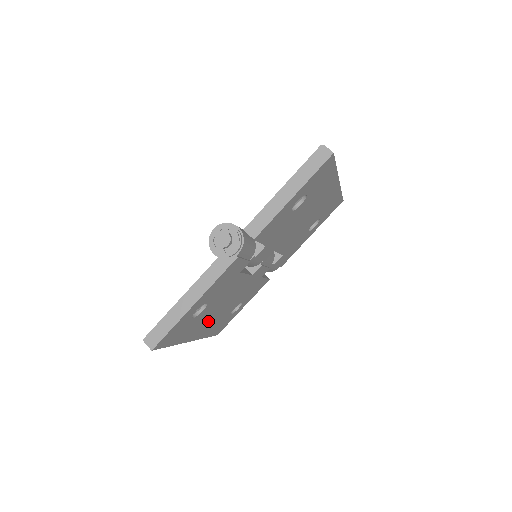
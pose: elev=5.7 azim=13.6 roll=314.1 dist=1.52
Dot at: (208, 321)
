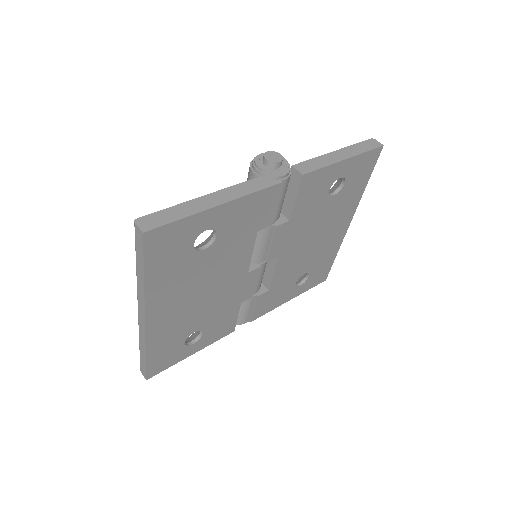
Dot at: (180, 301)
